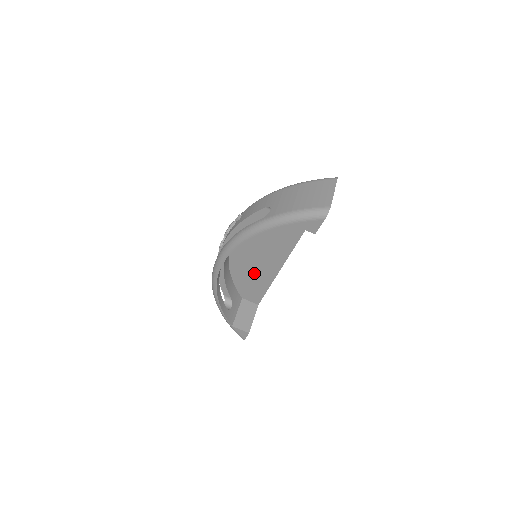
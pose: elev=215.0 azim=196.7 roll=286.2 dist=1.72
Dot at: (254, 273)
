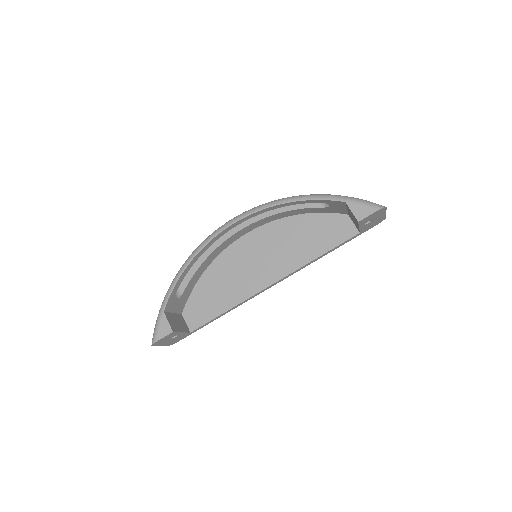
Dot at: (228, 285)
